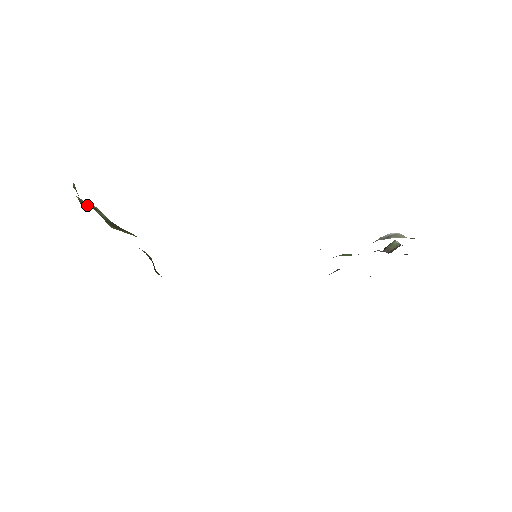
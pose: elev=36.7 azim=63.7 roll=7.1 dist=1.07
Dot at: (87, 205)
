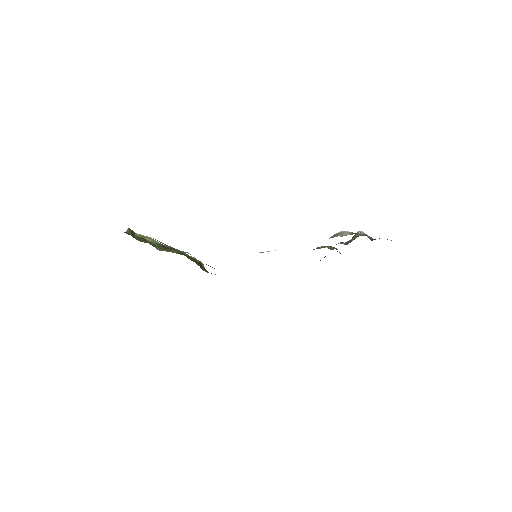
Dot at: (141, 239)
